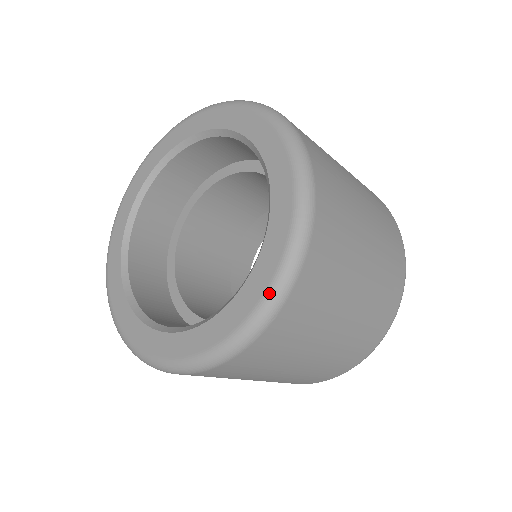
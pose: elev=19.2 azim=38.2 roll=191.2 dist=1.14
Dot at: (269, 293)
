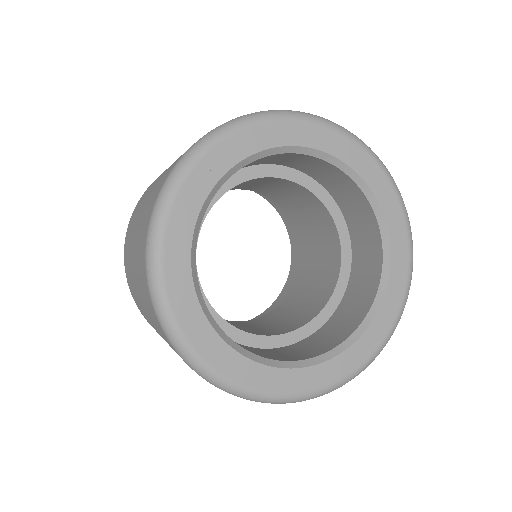
Dot at: (411, 248)
